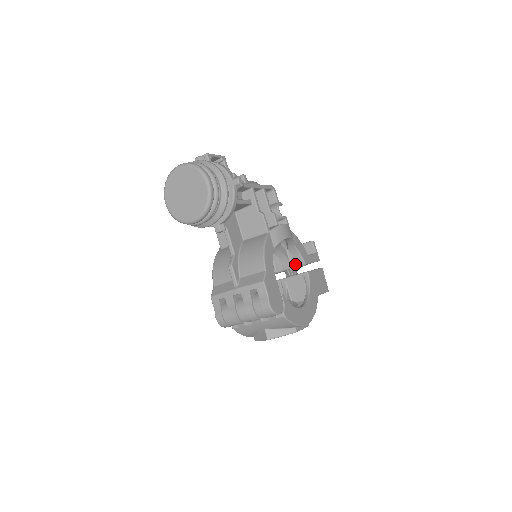
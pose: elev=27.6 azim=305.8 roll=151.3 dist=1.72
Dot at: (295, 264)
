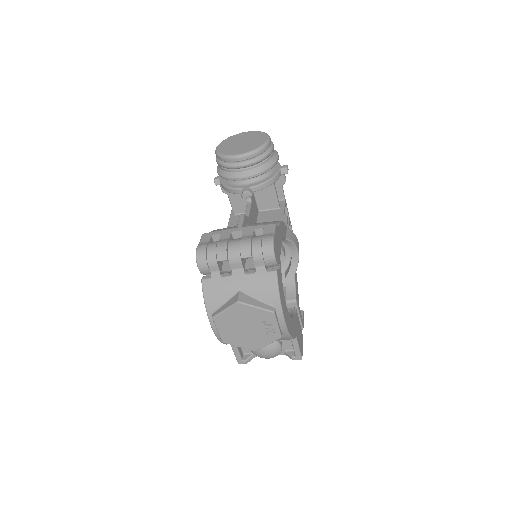
Dot at: occluded
